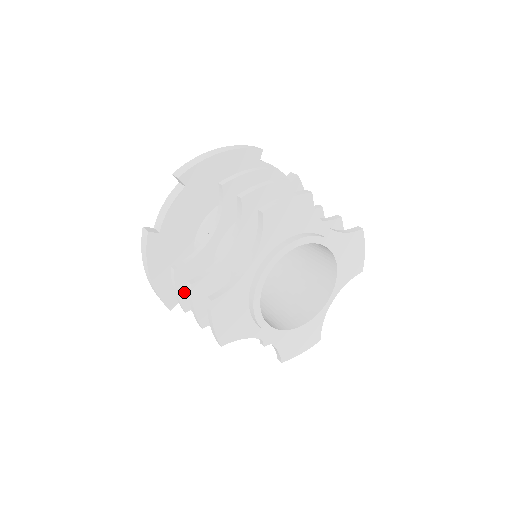
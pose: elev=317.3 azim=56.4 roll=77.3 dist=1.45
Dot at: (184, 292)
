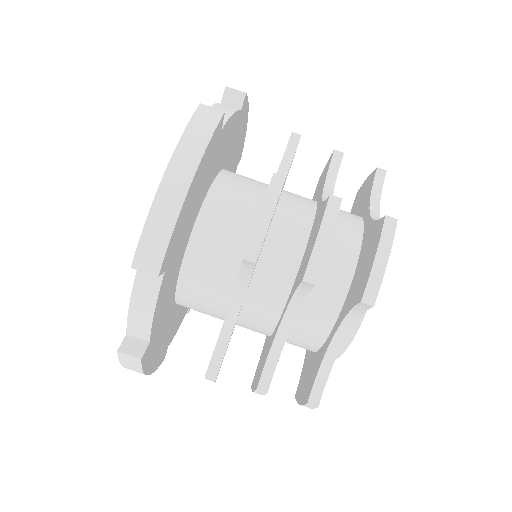
Dot at: occluded
